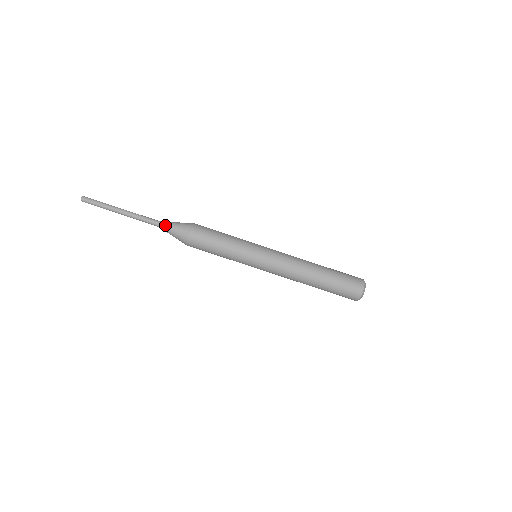
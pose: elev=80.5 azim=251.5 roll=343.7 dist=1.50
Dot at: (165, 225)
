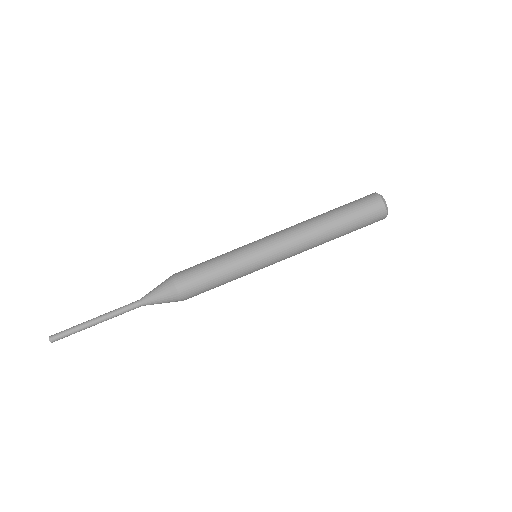
Dot at: (146, 297)
